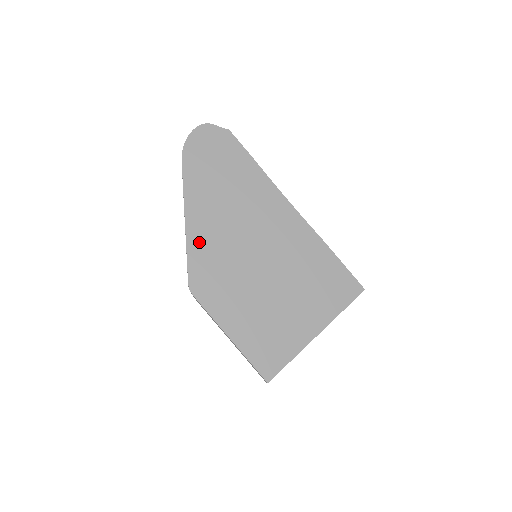
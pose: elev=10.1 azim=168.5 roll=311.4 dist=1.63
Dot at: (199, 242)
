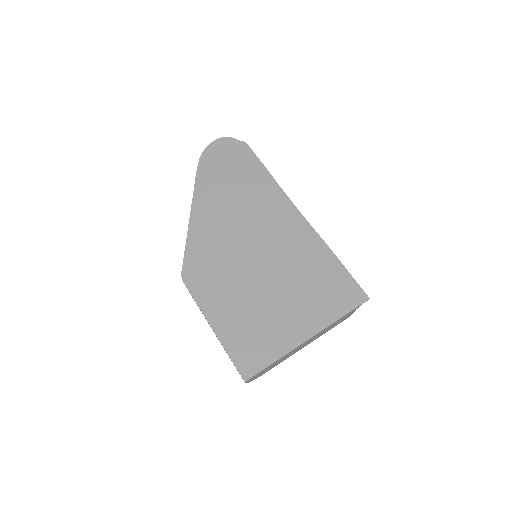
Dot at: (199, 236)
